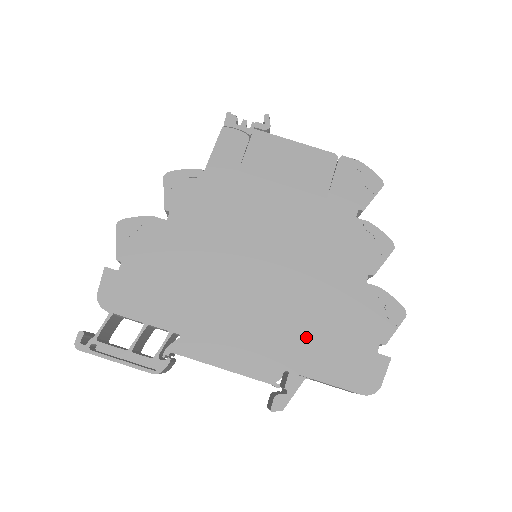
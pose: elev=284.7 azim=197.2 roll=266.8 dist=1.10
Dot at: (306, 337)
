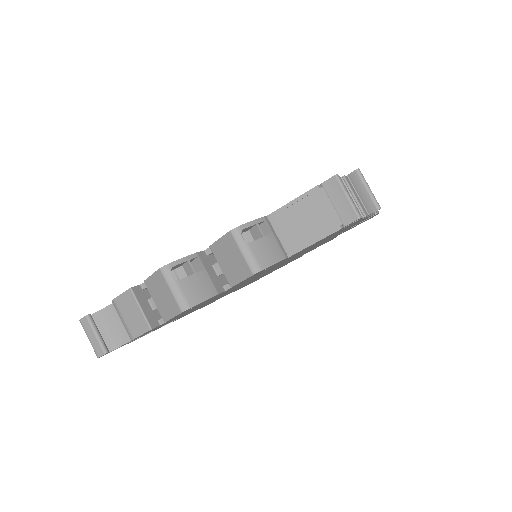
Dot at: occluded
